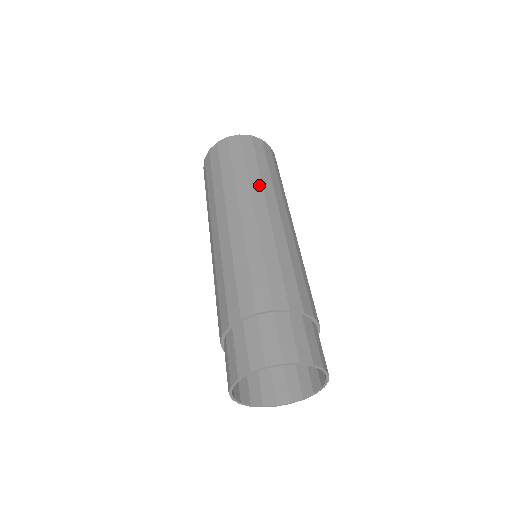
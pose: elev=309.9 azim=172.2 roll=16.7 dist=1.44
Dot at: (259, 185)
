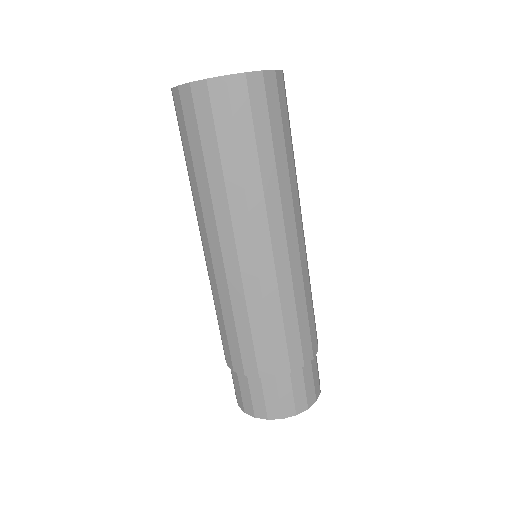
Dot at: (288, 190)
